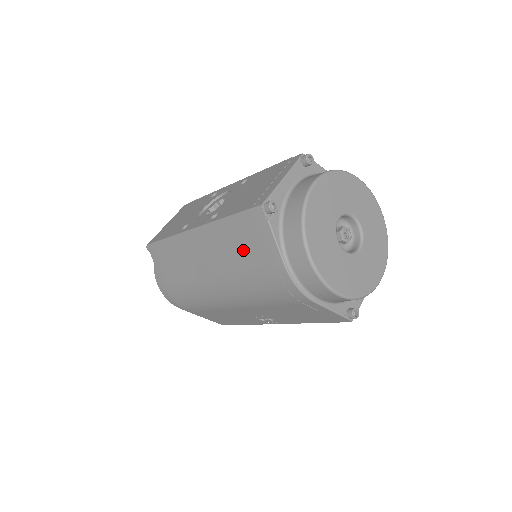
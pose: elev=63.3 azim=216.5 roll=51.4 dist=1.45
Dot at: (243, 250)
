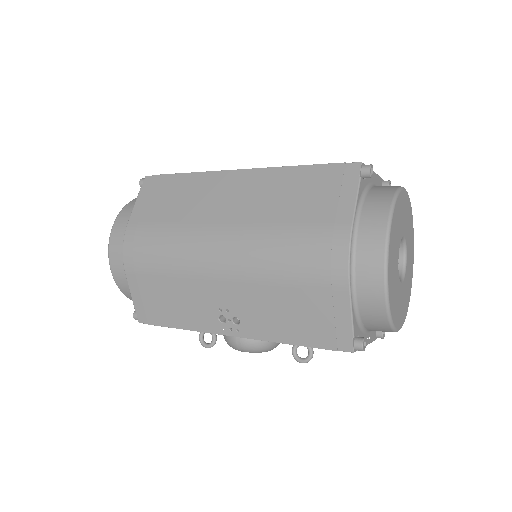
Dot at: (300, 200)
